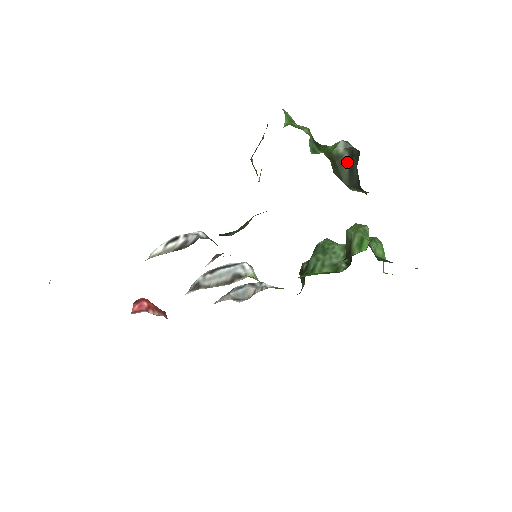
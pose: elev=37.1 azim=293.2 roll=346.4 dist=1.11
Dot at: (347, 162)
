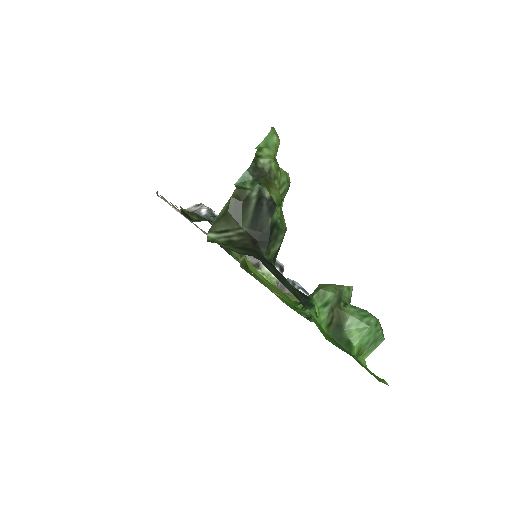
Dot at: (252, 208)
